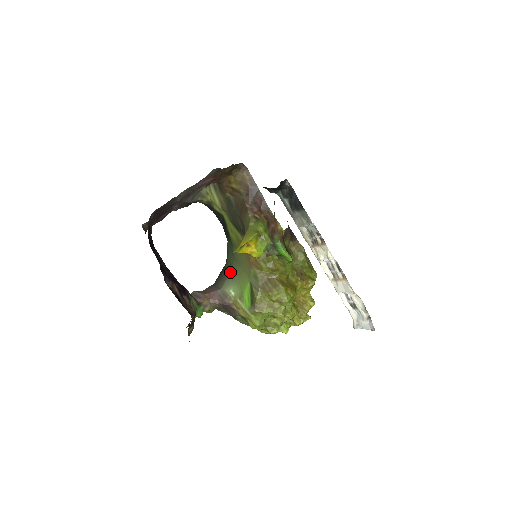
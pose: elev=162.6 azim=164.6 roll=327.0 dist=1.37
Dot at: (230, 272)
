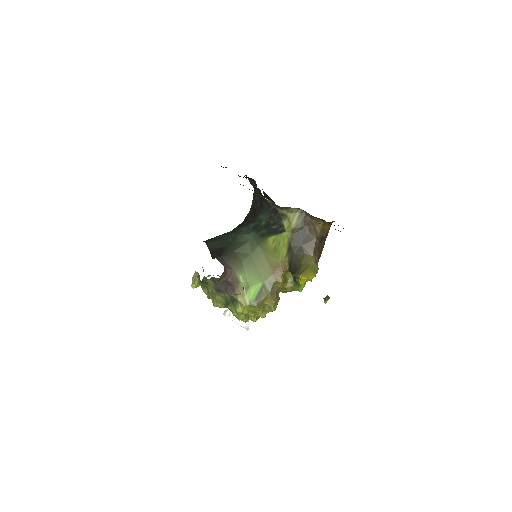
Dot at: (243, 260)
